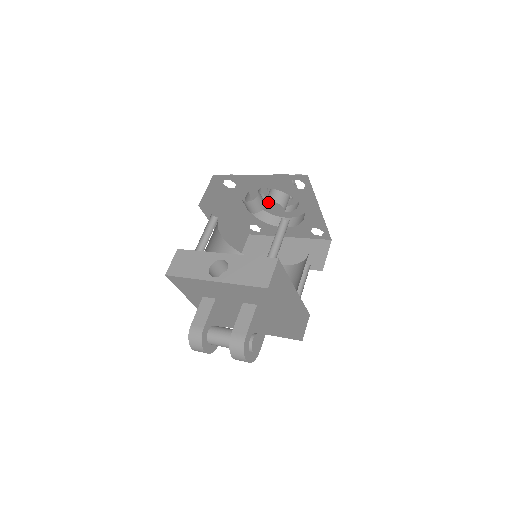
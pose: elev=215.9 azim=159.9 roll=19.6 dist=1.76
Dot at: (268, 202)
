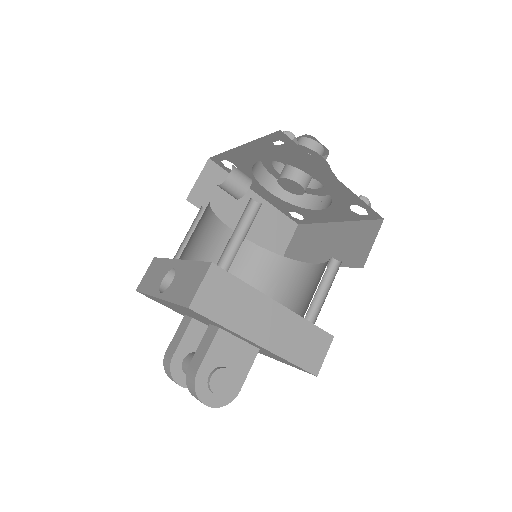
Dot at: (279, 179)
